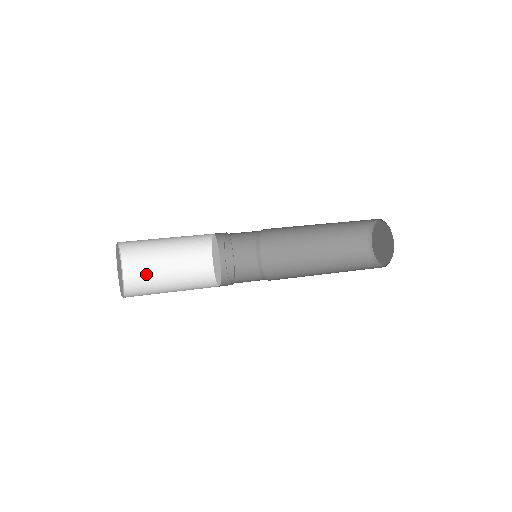
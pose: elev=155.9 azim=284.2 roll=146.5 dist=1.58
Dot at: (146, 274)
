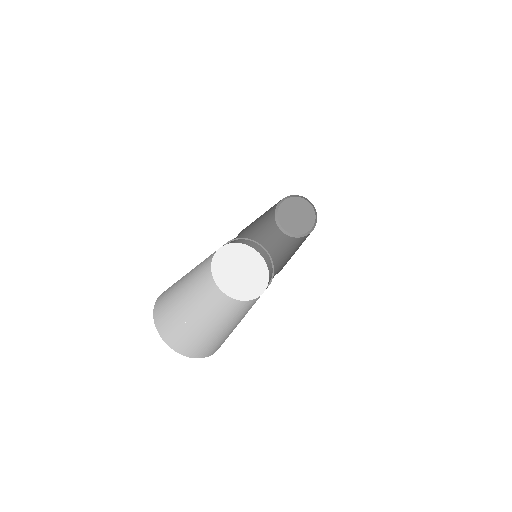
Dot at: (174, 316)
